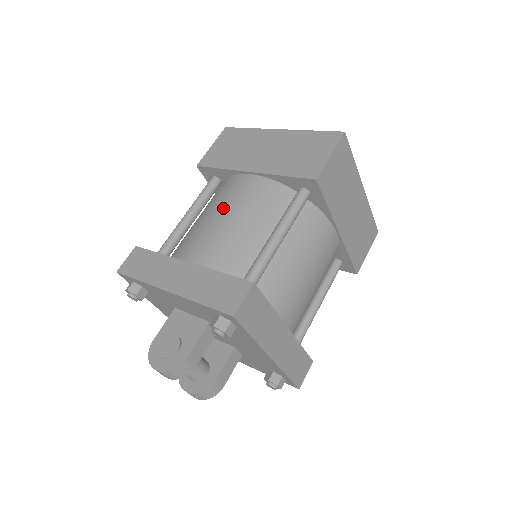
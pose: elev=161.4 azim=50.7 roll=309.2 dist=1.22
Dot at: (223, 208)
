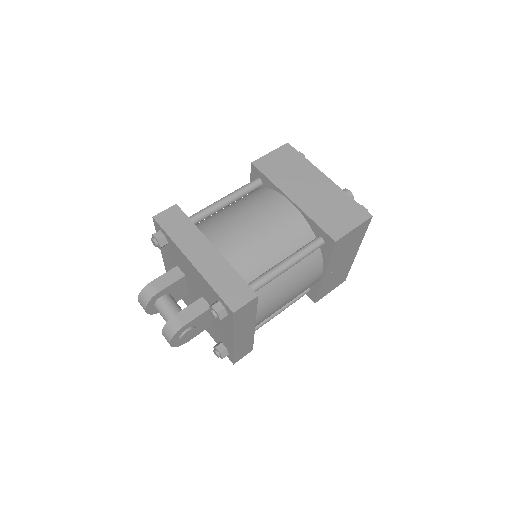
Dot at: occluded
